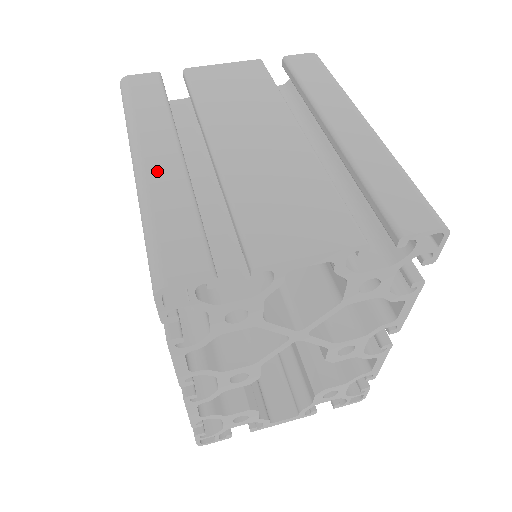
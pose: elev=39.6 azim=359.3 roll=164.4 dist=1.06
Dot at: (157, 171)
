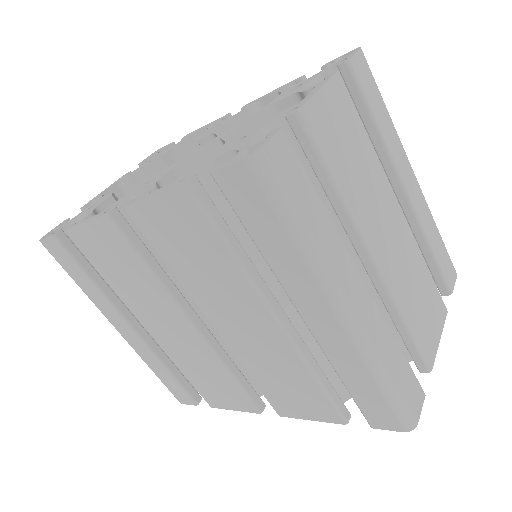
Dot at: (368, 320)
